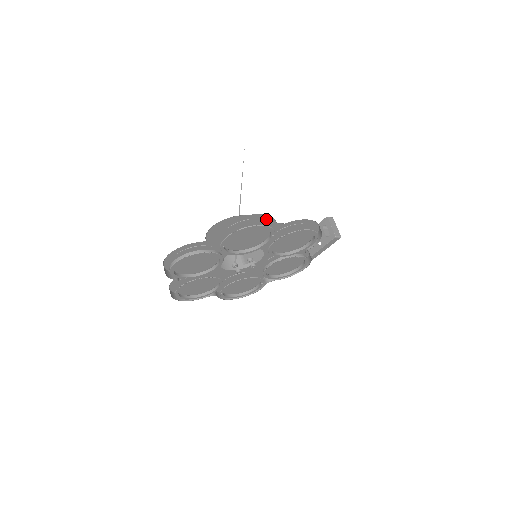
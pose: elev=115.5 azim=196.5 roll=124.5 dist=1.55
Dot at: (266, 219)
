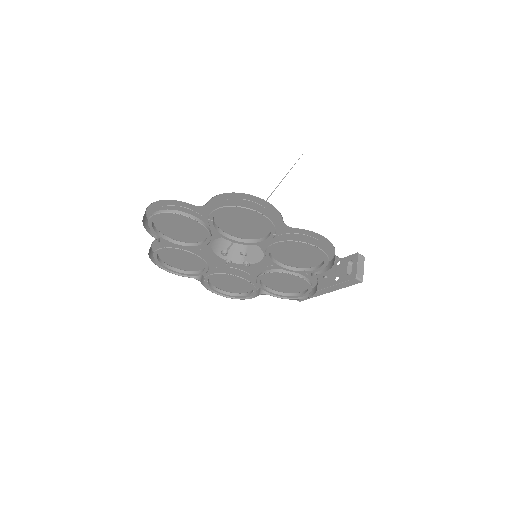
Dot at: (271, 211)
